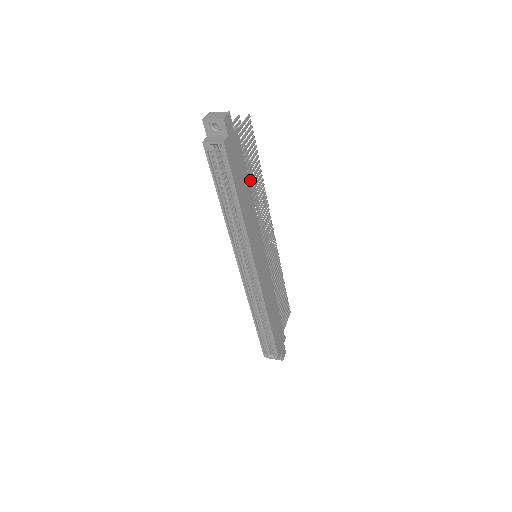
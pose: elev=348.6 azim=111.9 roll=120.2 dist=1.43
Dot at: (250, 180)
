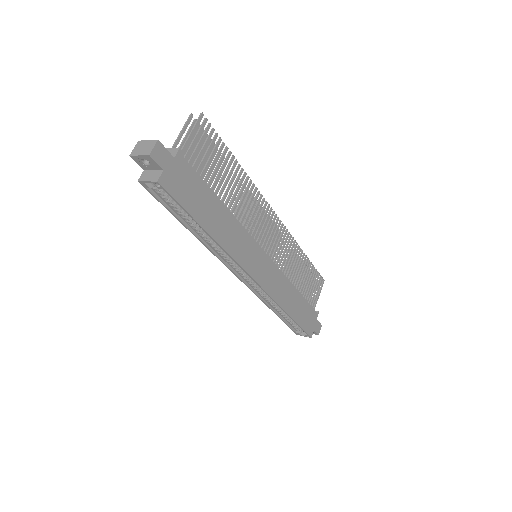
Dot at: (222, 189)
